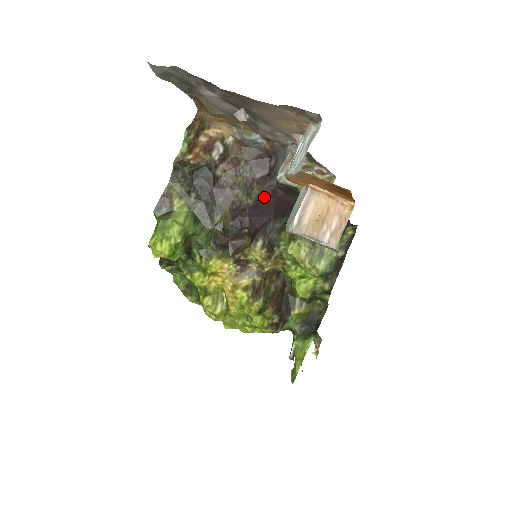
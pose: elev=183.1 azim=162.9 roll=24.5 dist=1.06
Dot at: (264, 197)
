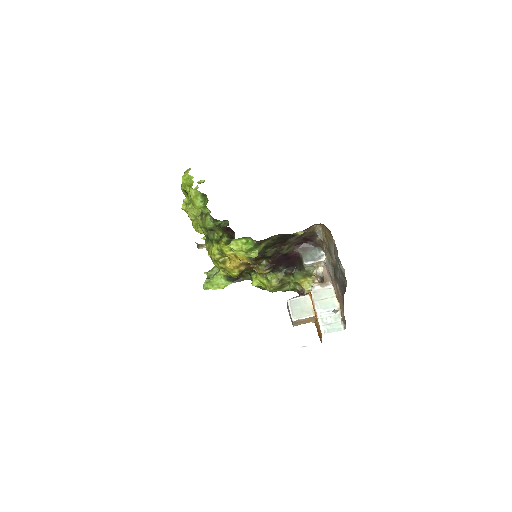
Dot at: (291, 253)
